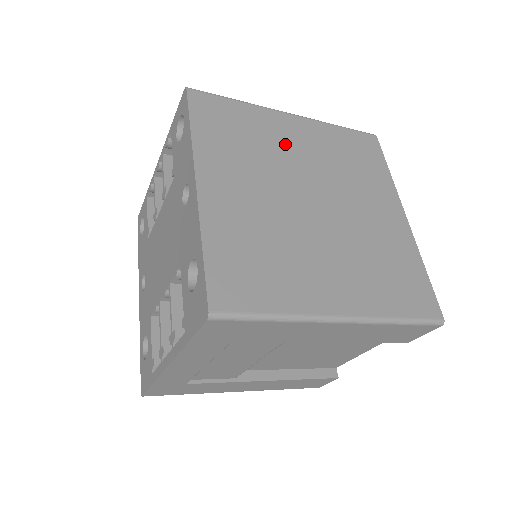
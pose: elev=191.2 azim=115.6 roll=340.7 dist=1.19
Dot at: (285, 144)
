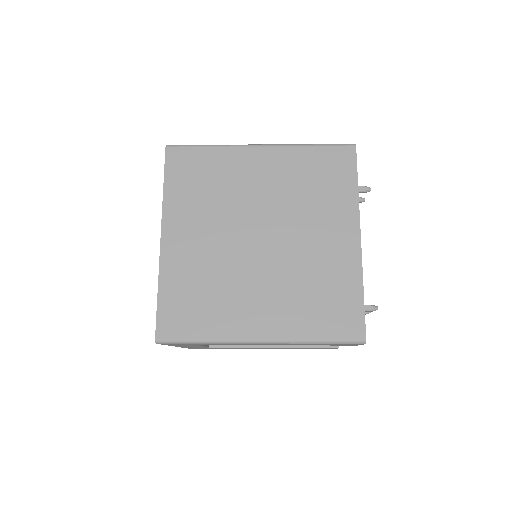
Dot at: (246, 182)
